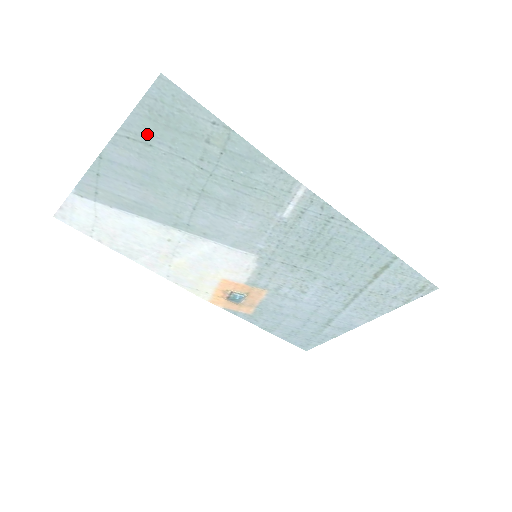
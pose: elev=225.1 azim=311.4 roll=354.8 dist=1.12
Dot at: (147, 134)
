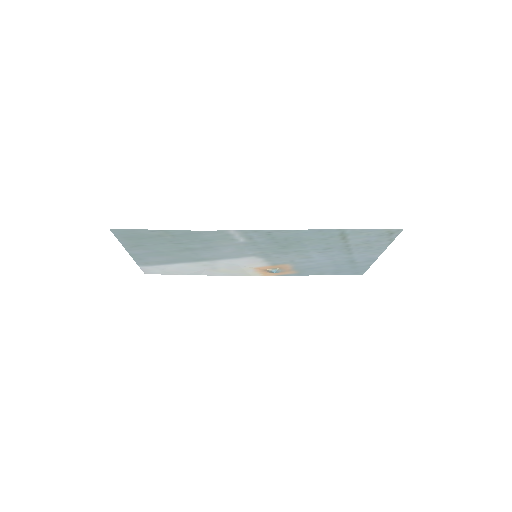
Dot at: (135, 243)
